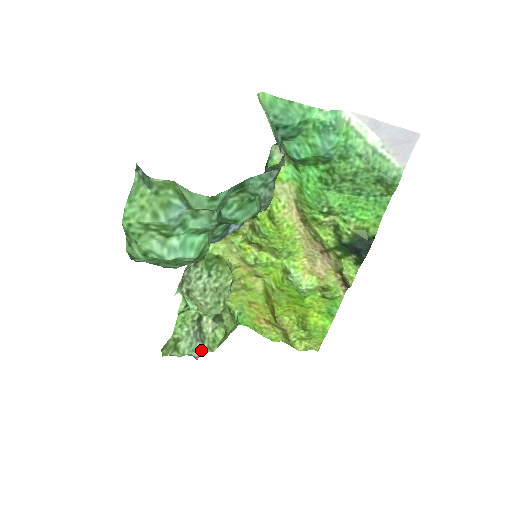
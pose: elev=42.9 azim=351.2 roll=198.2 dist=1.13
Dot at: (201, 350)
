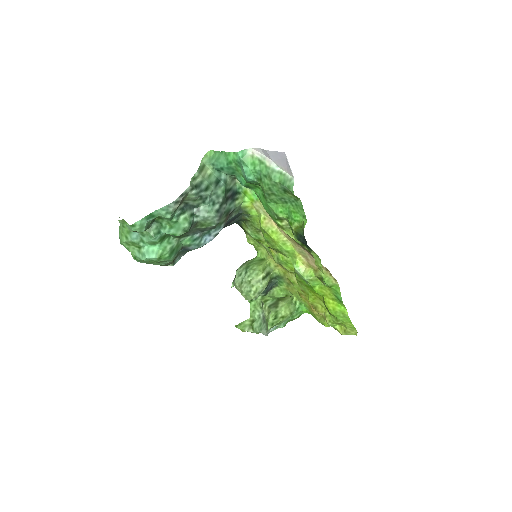
Dot at: (265, 329)
